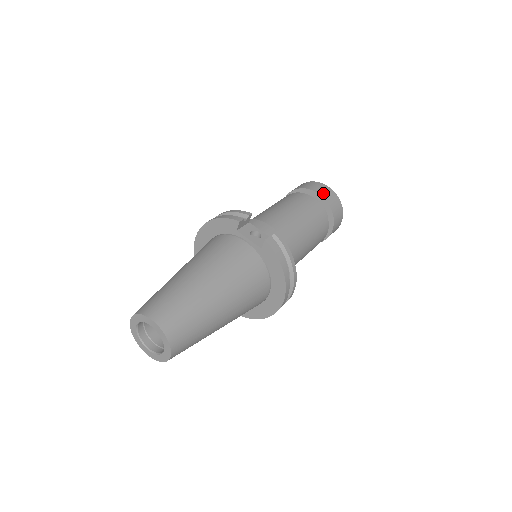
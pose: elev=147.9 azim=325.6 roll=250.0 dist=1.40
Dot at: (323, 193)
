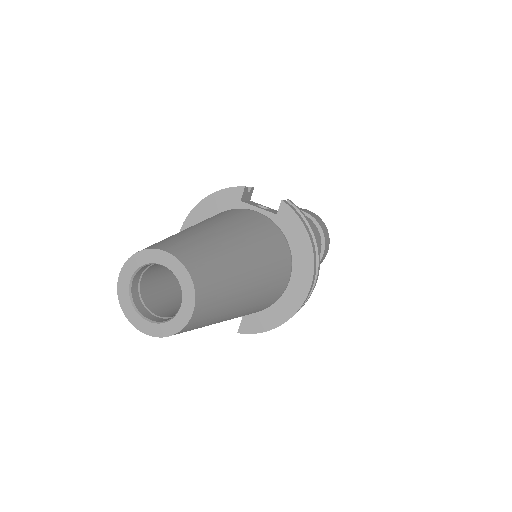
Dot at: (307, 212)
